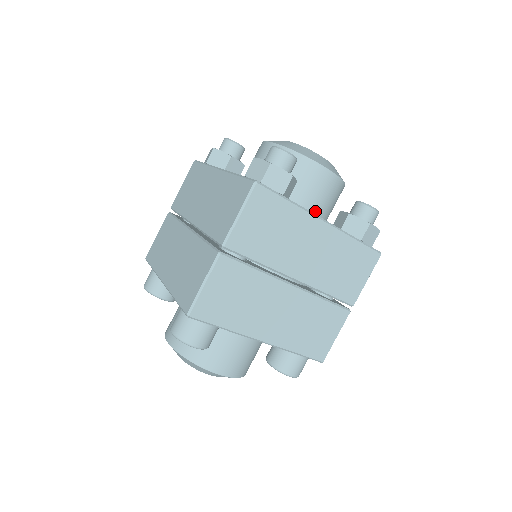
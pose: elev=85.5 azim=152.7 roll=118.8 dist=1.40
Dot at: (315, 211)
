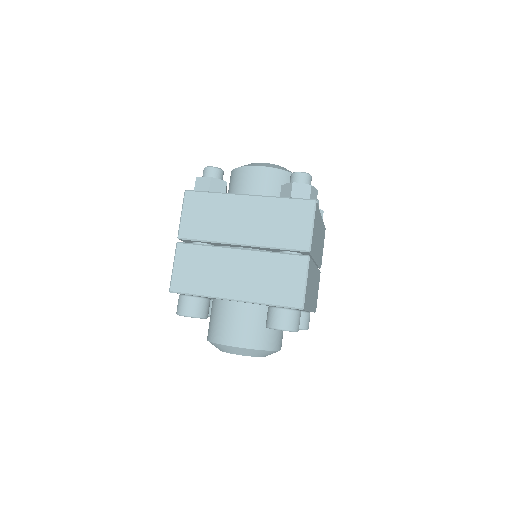
Dot at: occluded
